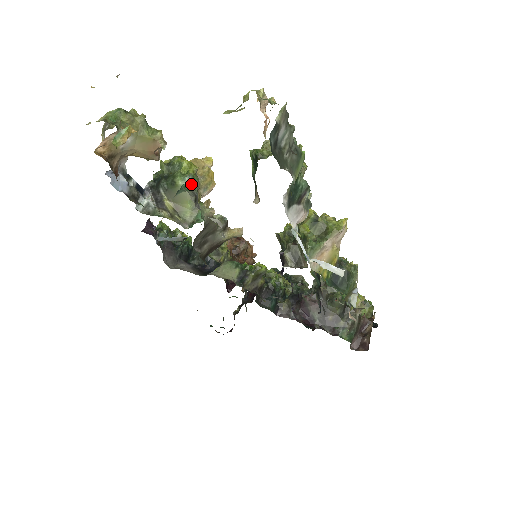
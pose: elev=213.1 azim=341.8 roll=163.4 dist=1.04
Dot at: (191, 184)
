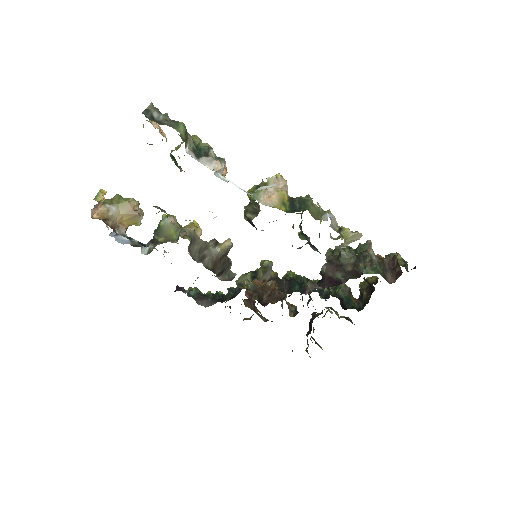
Dot at: (168, 219)
